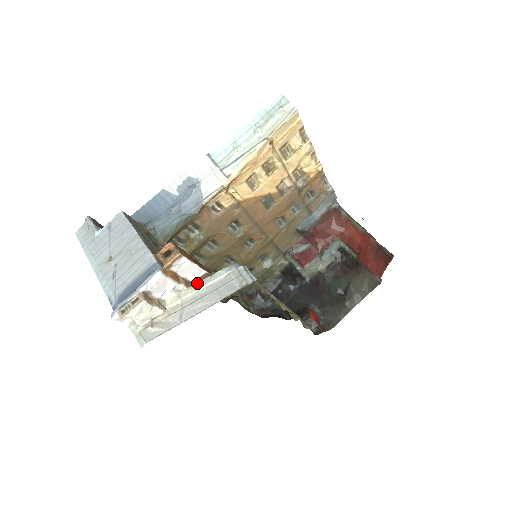
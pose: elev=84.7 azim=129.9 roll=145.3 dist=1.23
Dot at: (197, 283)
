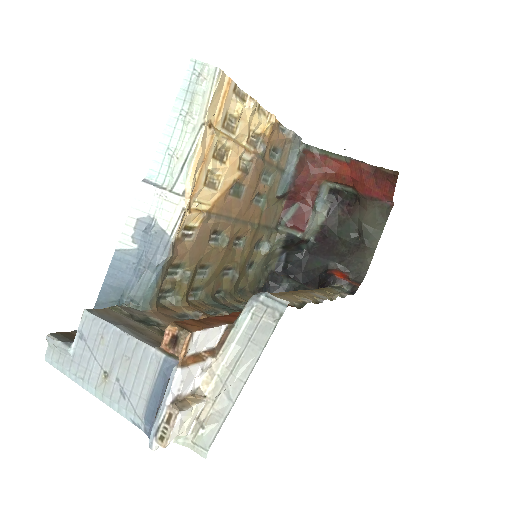
Dot at: (223, 345)
